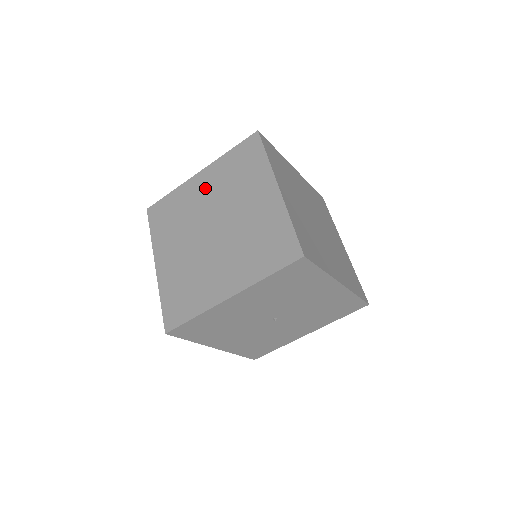
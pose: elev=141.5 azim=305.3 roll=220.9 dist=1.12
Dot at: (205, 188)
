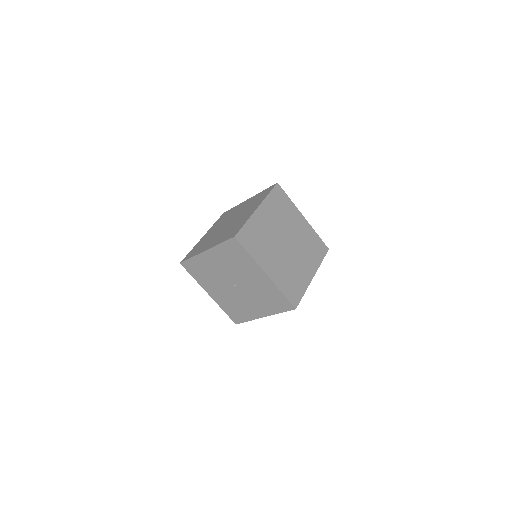
Dot at: (243, 206)
